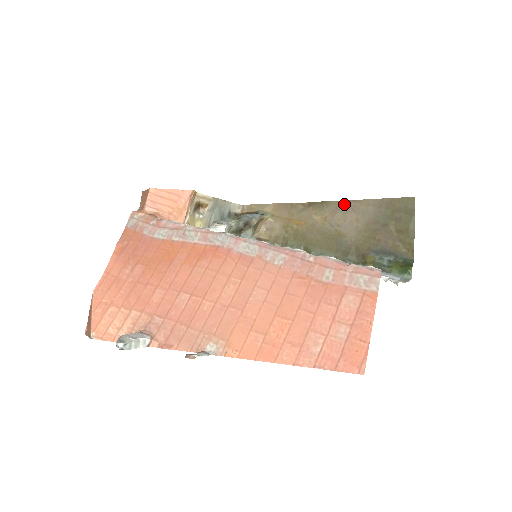
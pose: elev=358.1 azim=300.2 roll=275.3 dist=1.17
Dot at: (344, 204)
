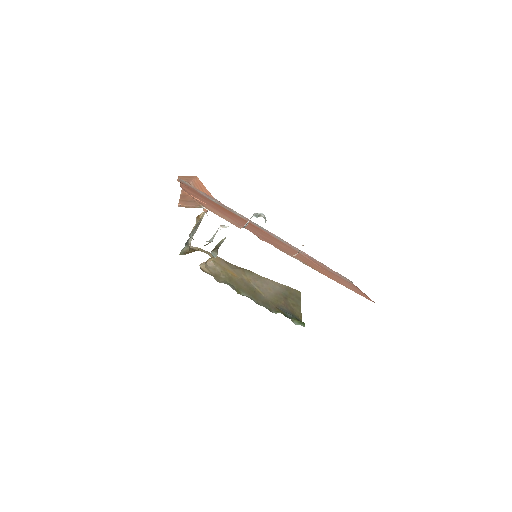
Dot at: (262, 278)
